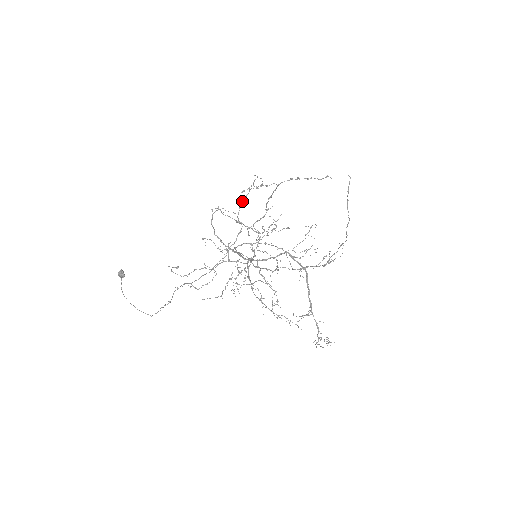
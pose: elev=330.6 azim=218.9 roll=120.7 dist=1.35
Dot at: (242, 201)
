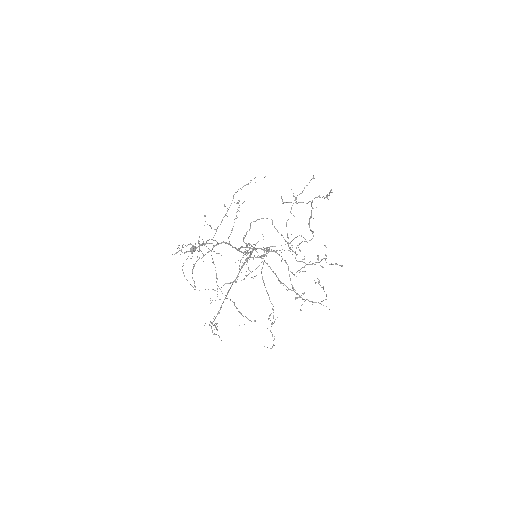
Dot at: (237, 191)
